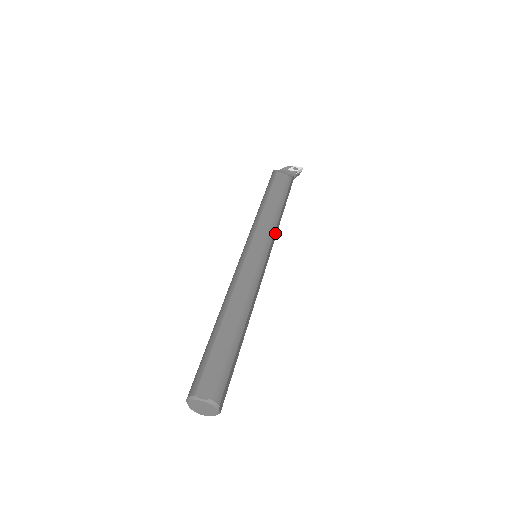
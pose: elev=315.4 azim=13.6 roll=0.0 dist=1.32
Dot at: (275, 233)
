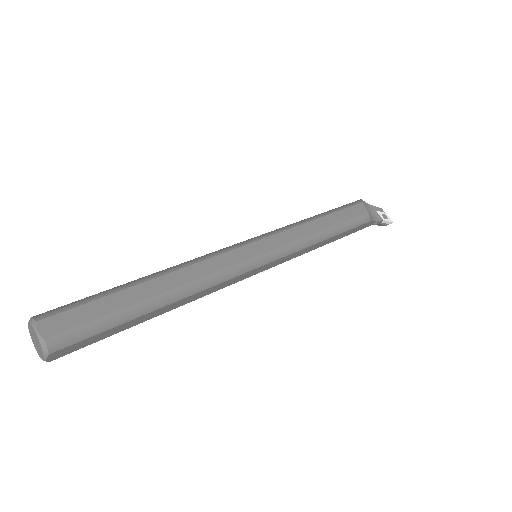
Dot at: (298, 253)
